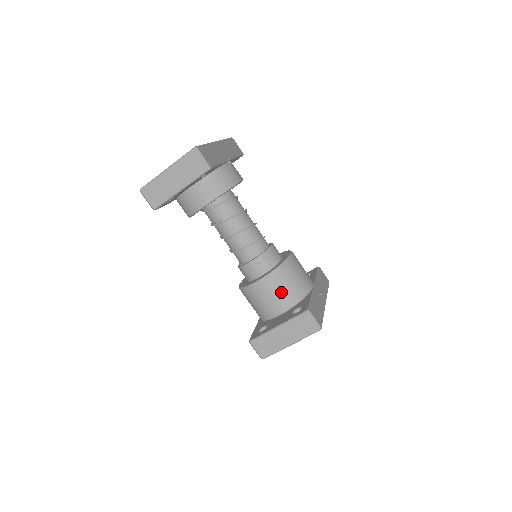
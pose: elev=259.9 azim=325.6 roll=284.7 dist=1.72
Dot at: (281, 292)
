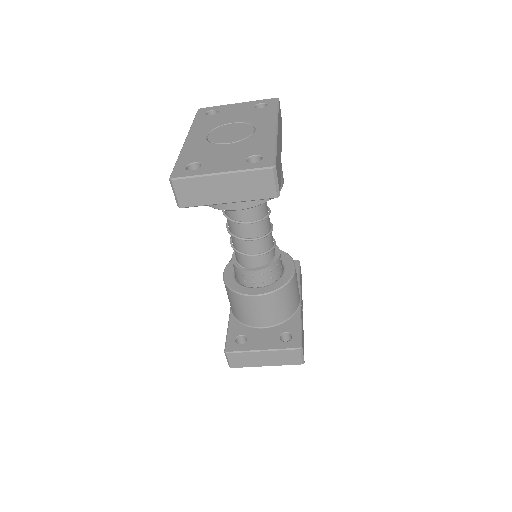
Dot at: (274, 310)
